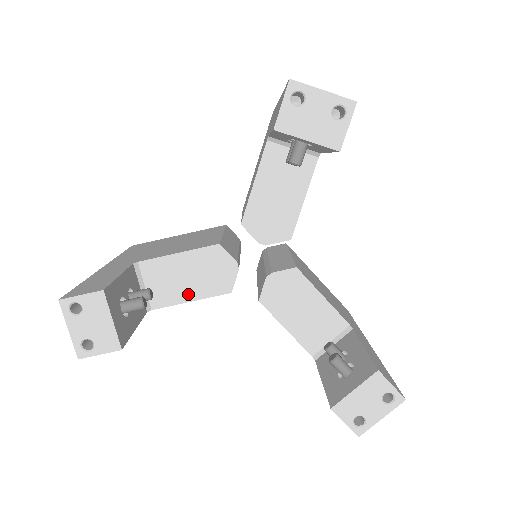
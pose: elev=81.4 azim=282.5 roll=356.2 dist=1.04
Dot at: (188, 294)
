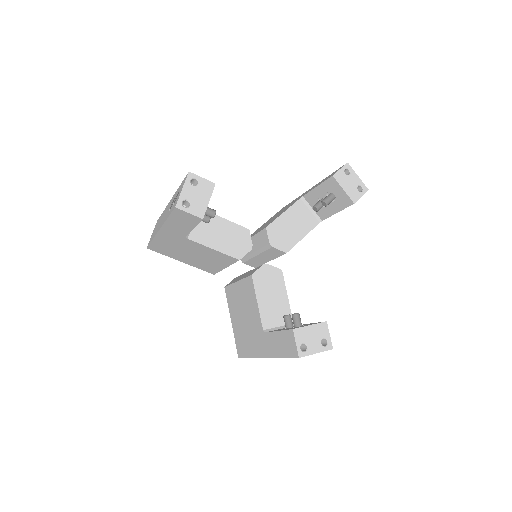
Dot at: (215, 244)
